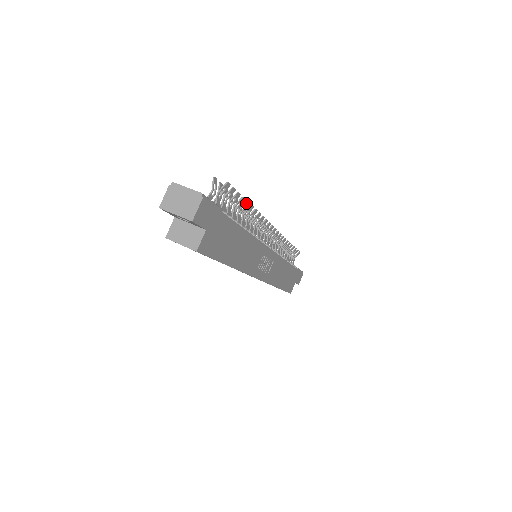
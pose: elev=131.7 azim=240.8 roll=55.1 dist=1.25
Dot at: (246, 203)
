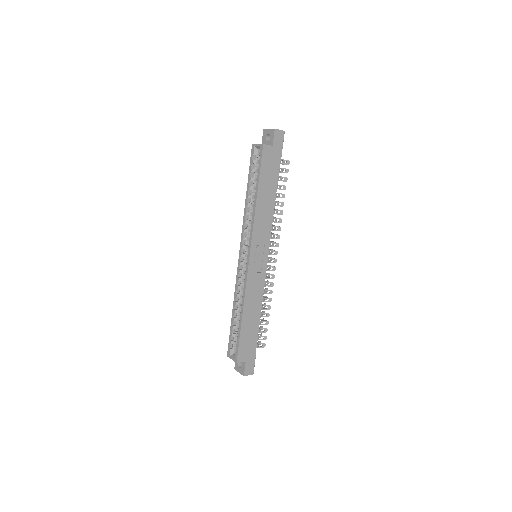
Dot at: (284, 194)
